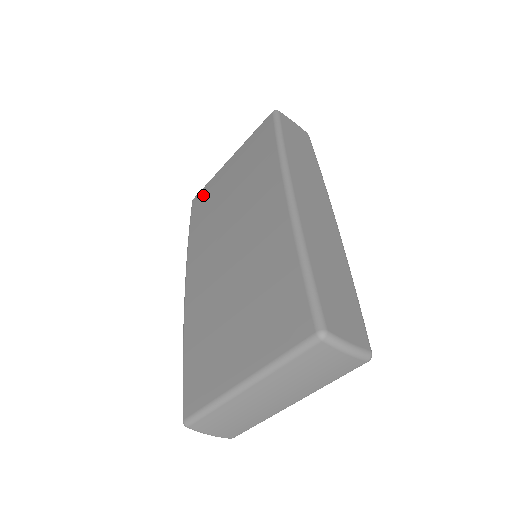
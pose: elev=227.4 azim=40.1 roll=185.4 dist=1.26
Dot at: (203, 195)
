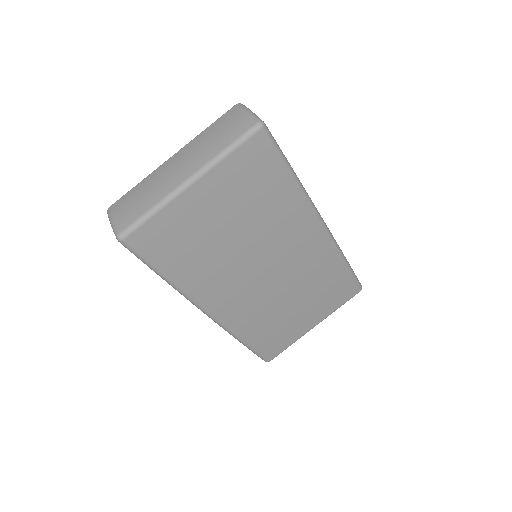
Dot at: occluded
